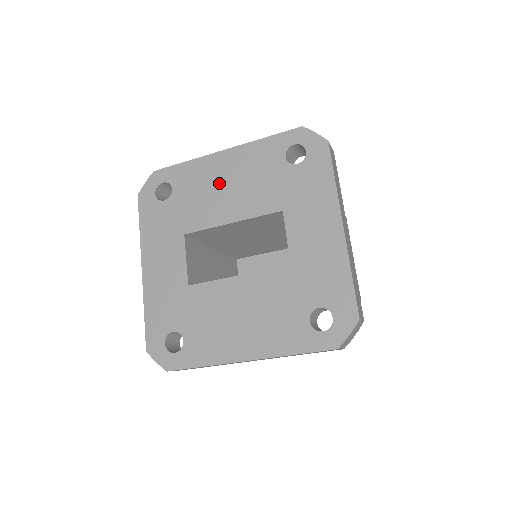
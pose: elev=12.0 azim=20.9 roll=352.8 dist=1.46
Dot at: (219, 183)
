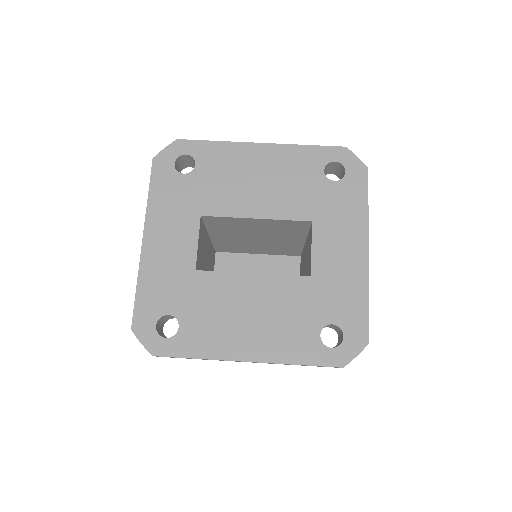
Dot at: (250, 174)
